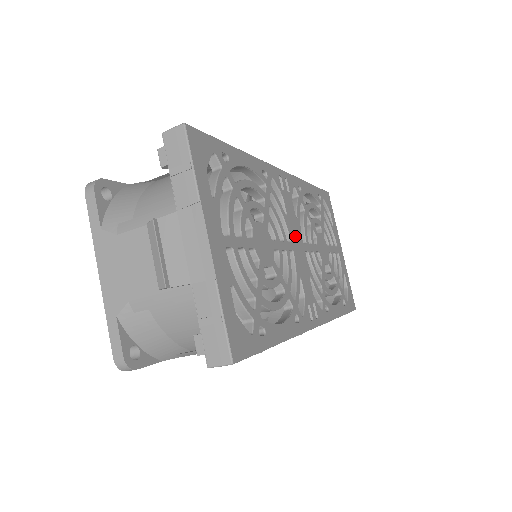
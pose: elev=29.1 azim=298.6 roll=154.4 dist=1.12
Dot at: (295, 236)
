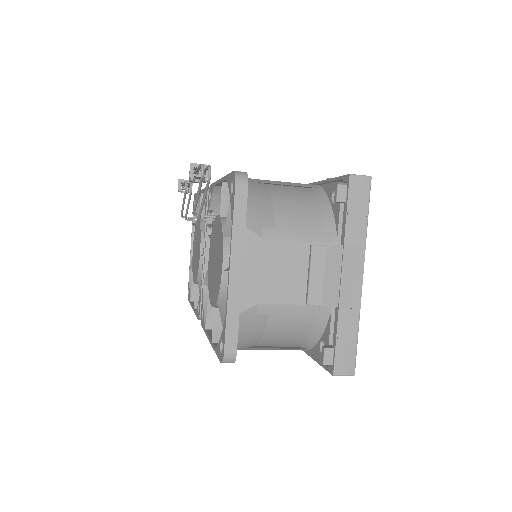
Dot at: occluded
